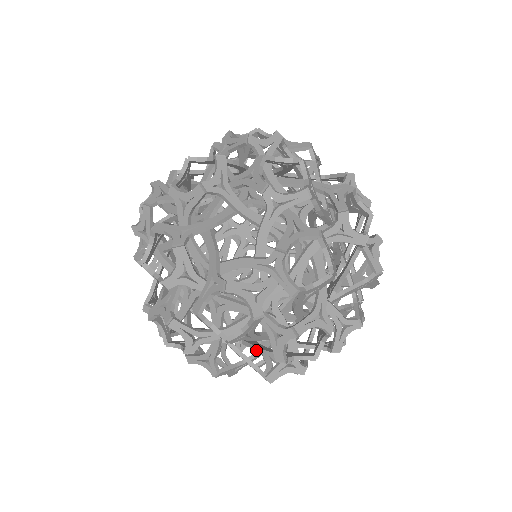
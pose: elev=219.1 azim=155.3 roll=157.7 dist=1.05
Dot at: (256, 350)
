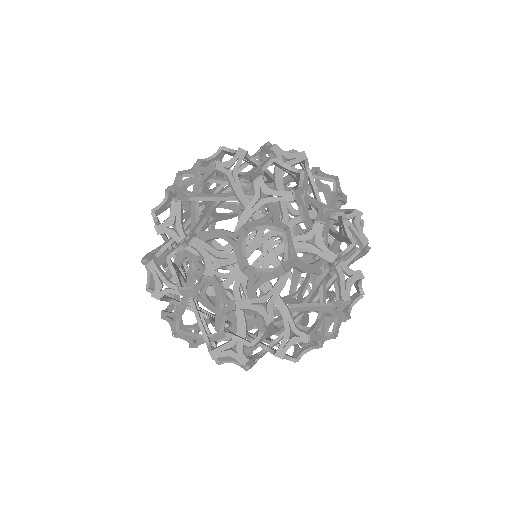
Dot at: occluded
